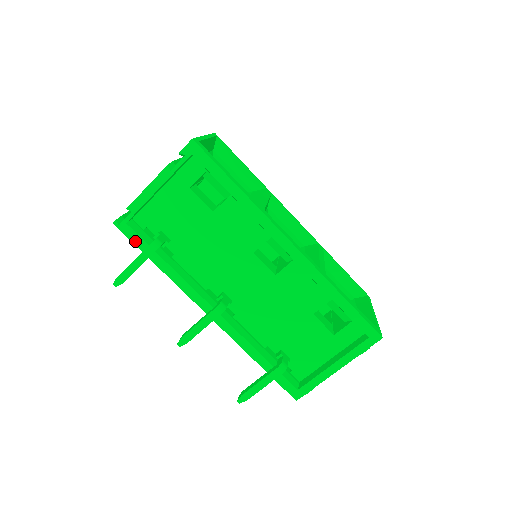
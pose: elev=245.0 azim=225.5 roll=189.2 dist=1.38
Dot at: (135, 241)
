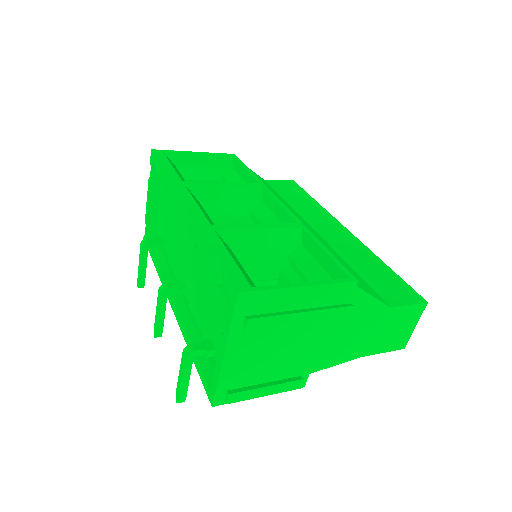
Dot at: (148, 248)
